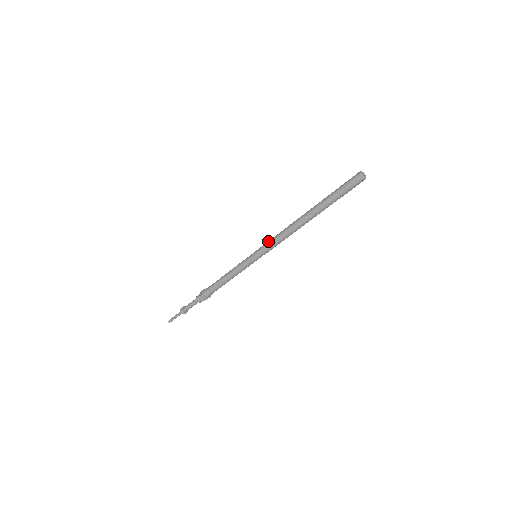
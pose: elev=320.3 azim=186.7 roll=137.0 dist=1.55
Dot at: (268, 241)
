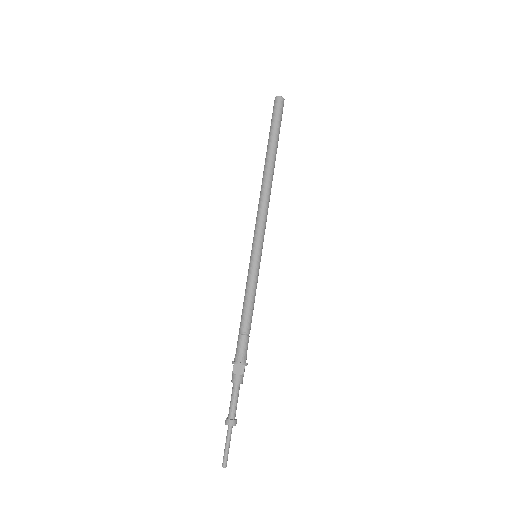
Dot at: occluded
